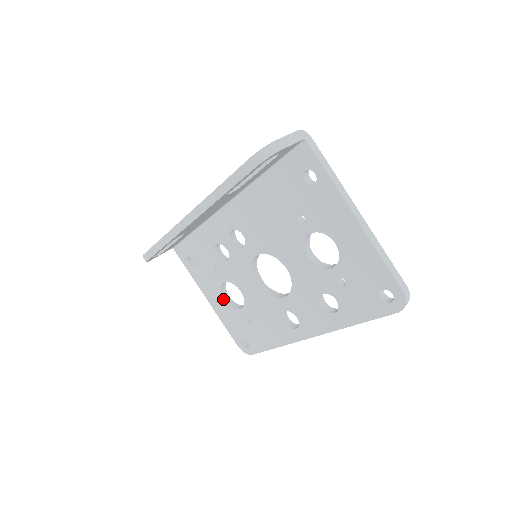
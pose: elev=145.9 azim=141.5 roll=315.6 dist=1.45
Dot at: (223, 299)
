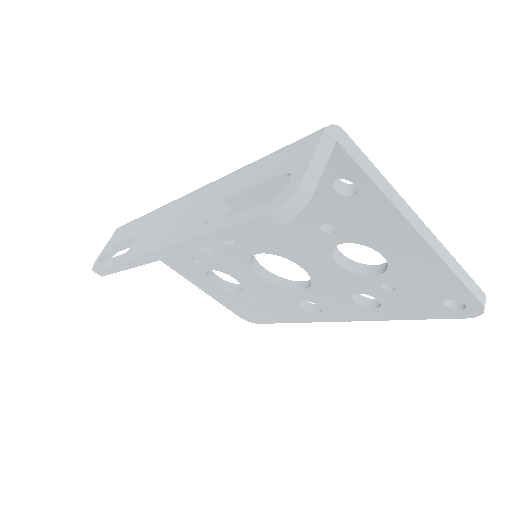
Dot at: (211, 283)
